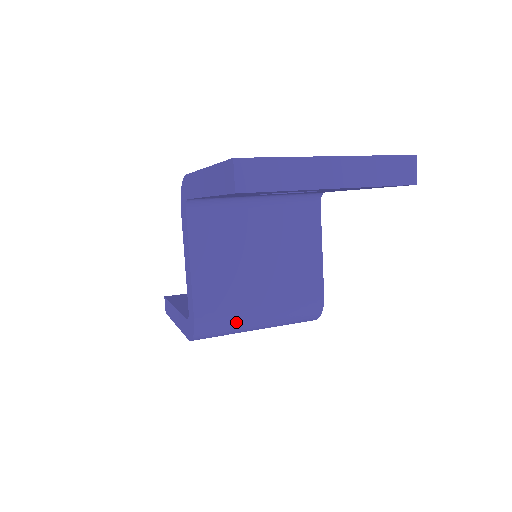
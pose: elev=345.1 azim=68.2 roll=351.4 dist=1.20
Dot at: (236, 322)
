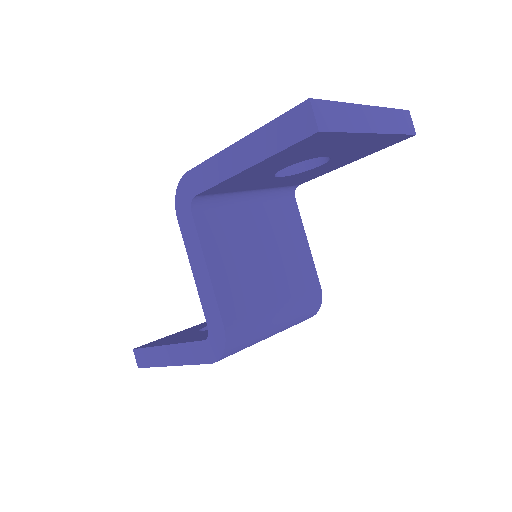
Dot at: (259, 326)
